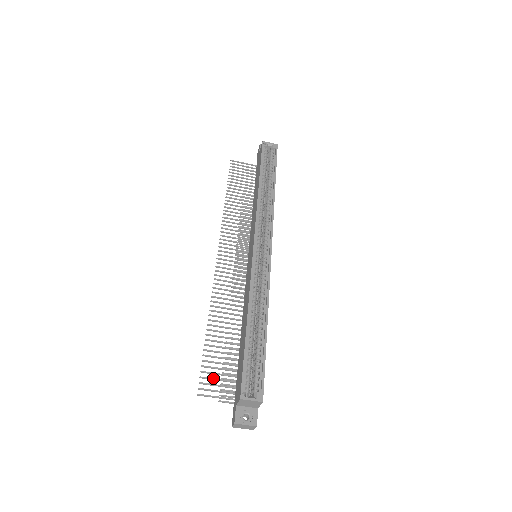
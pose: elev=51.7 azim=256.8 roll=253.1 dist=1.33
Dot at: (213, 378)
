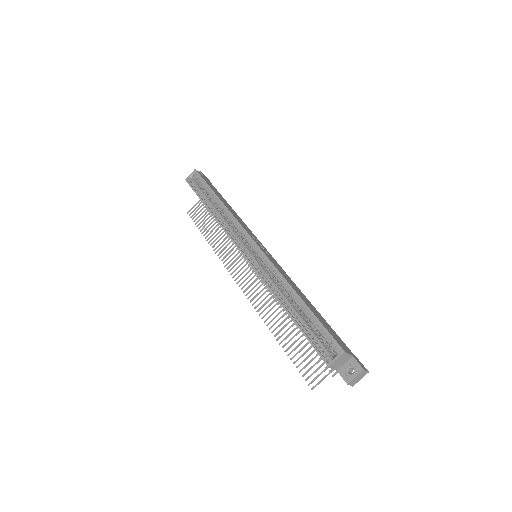
Dot at: (310, 367)
